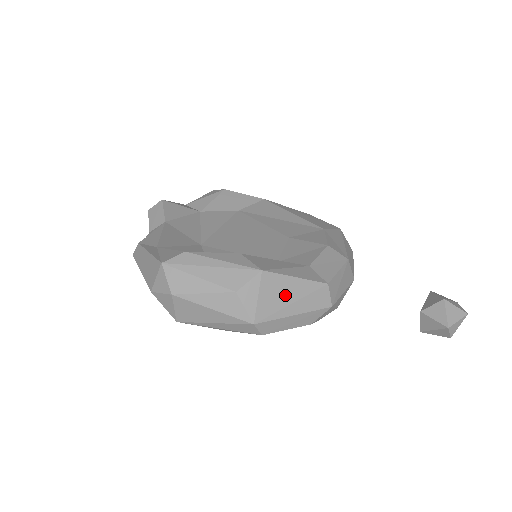
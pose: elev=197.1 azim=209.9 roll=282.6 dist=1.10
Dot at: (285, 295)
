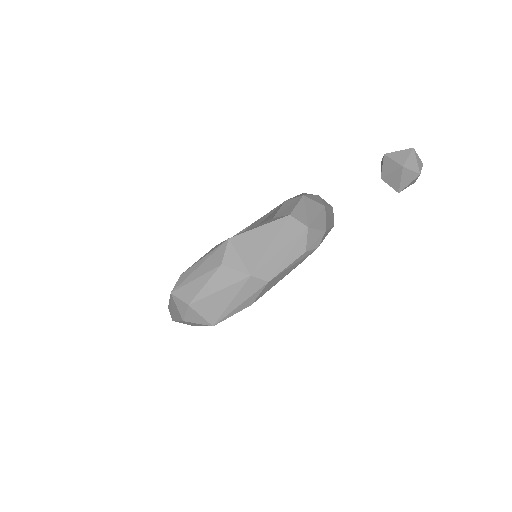
Dot at: (260, 243)
